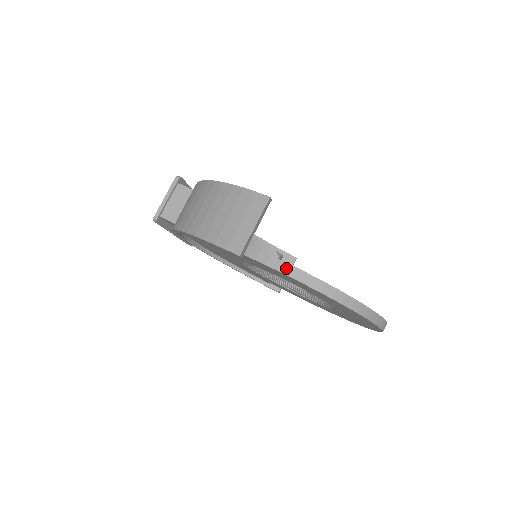
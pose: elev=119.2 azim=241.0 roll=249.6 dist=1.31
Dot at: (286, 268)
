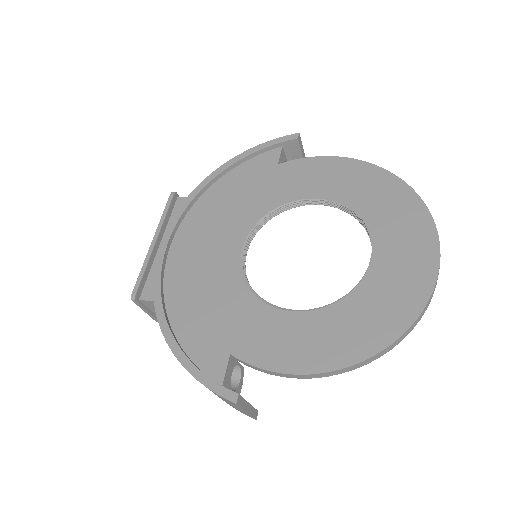
Dot at: occluded
